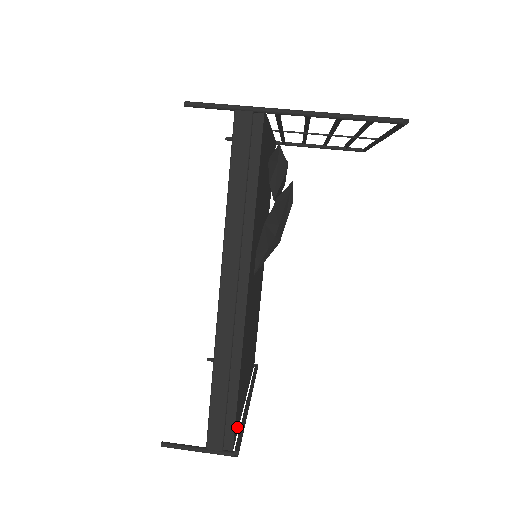
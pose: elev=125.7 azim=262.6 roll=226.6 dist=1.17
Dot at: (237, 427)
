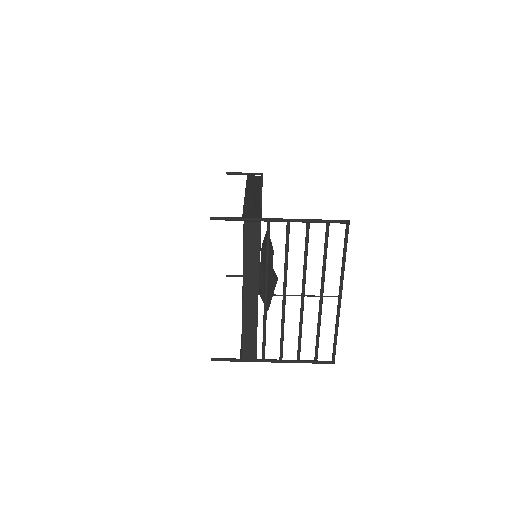
Dot at: occluded
